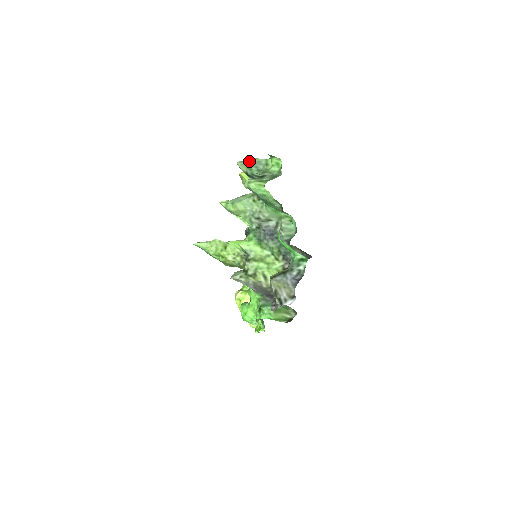
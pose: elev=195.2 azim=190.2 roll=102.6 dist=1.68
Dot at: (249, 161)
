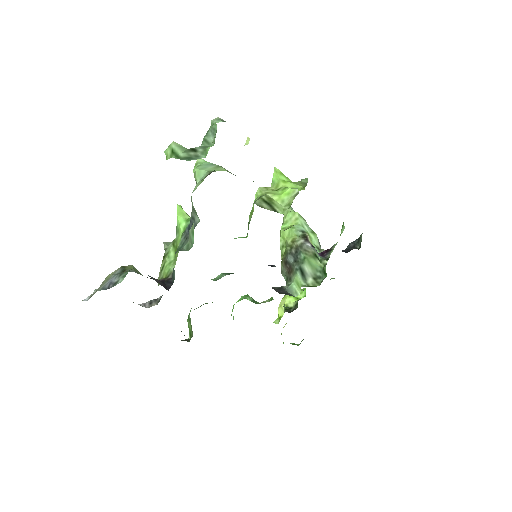
Dot at: occluded
